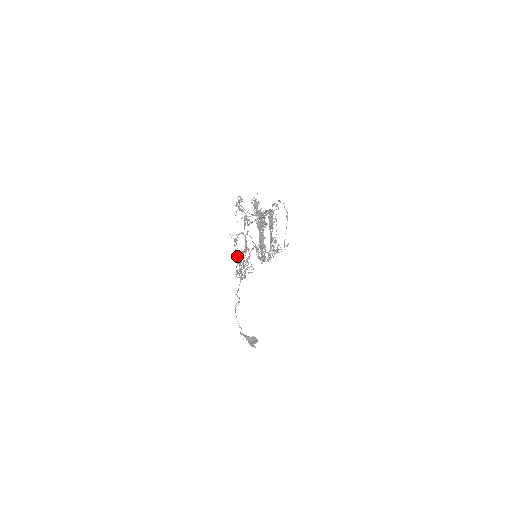
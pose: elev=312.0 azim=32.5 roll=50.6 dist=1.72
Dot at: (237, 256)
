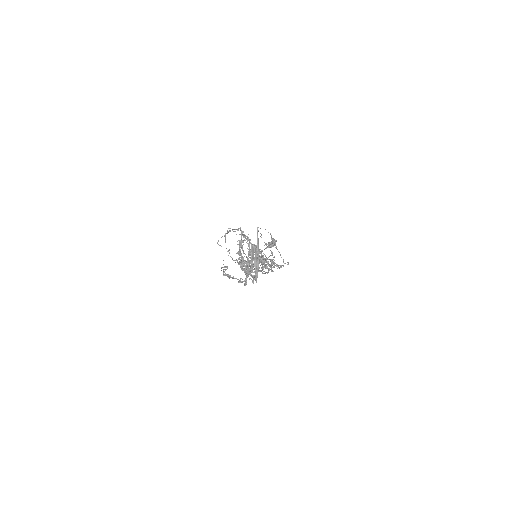
Dot at: occluded
